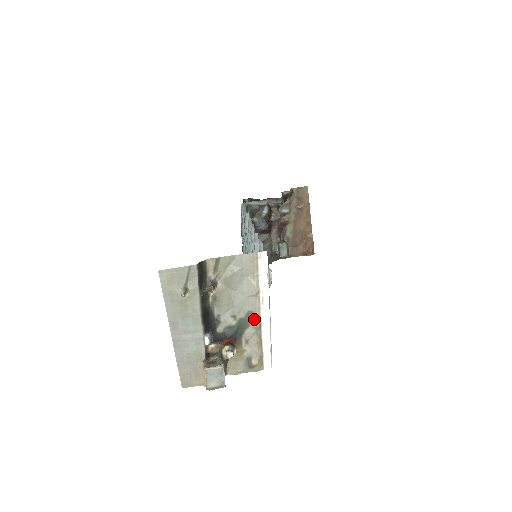
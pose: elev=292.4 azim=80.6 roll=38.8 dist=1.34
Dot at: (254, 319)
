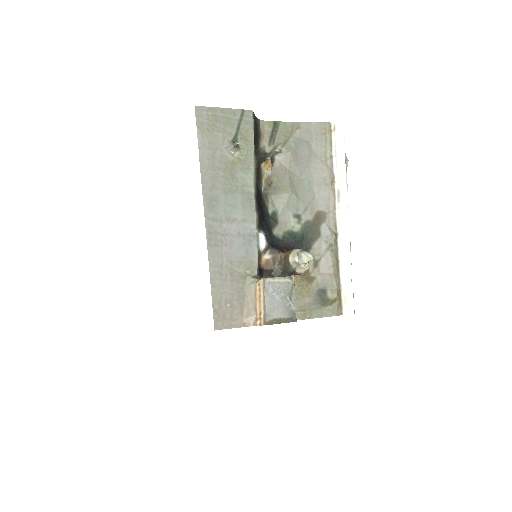
Dot at: (327, 225)
